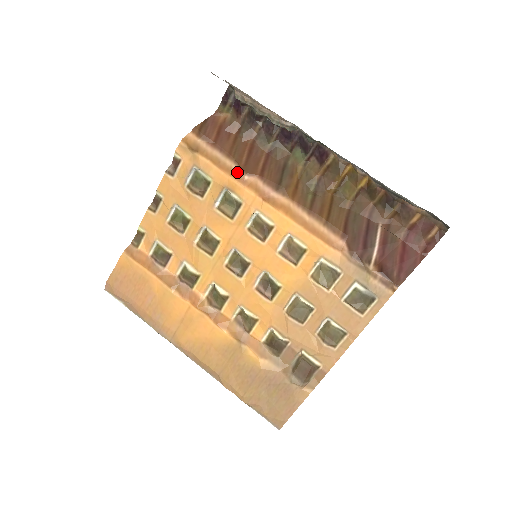
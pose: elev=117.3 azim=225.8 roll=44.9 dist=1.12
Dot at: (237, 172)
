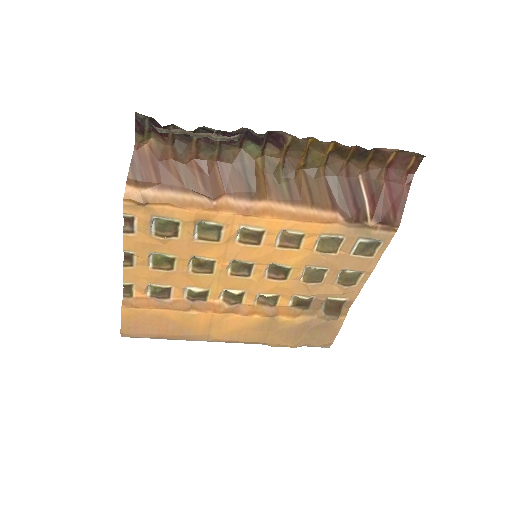
Dot at: (202, 202)
